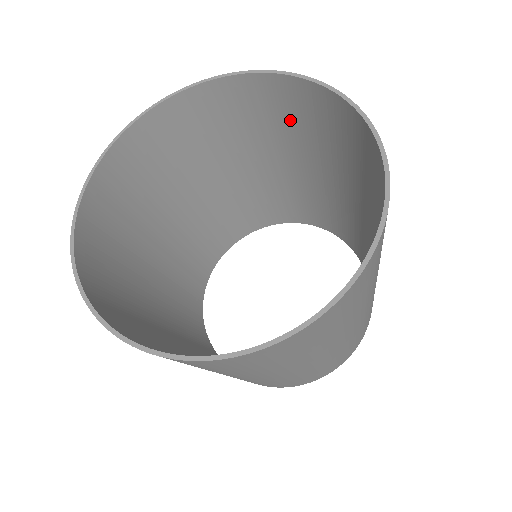
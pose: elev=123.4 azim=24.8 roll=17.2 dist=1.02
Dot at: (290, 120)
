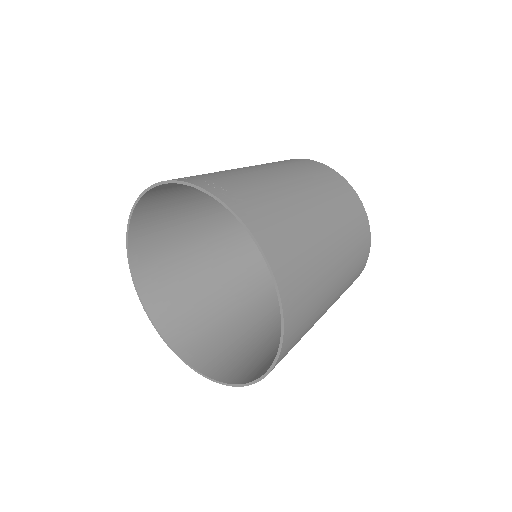
Dot at: (282, 226)
